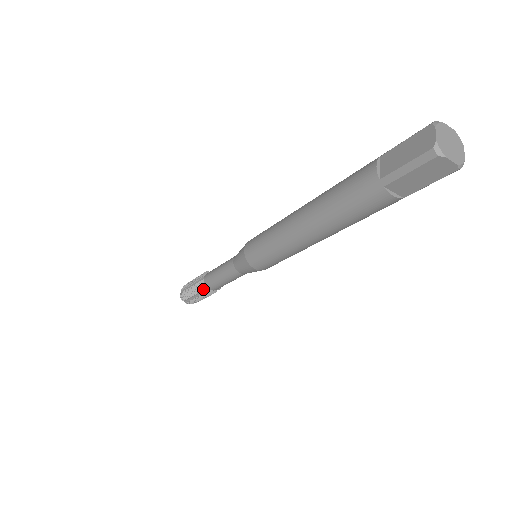
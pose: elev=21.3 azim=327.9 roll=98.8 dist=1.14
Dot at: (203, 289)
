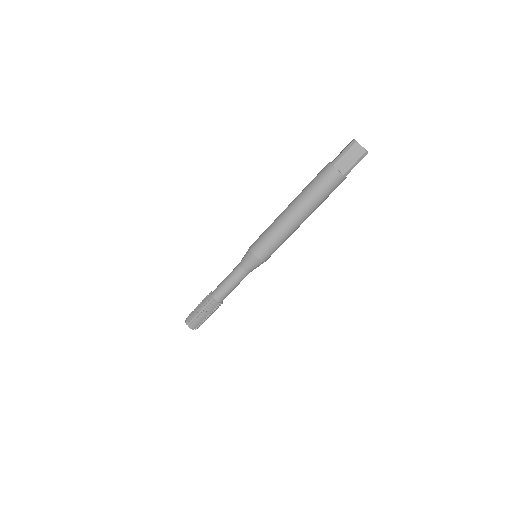
Dot at: (210, 299)
